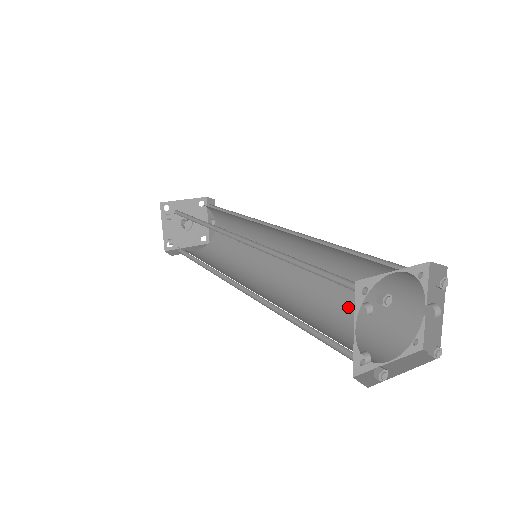
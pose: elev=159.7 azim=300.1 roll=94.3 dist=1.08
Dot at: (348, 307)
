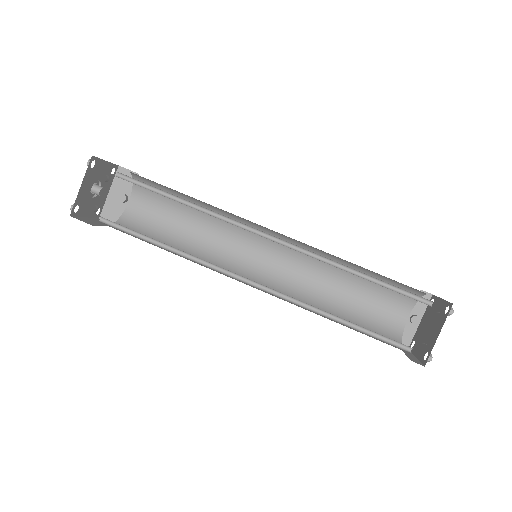
Dot at: (344, 312)
